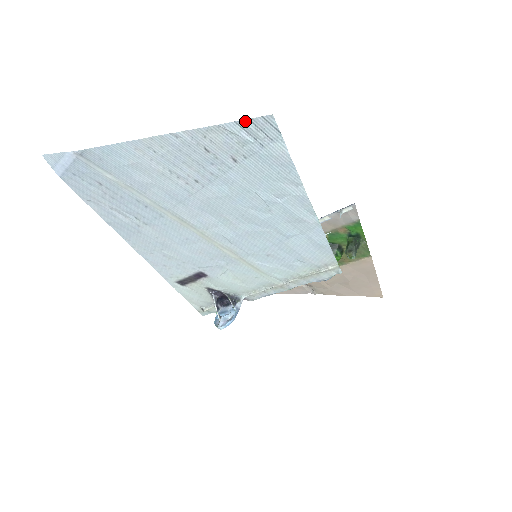
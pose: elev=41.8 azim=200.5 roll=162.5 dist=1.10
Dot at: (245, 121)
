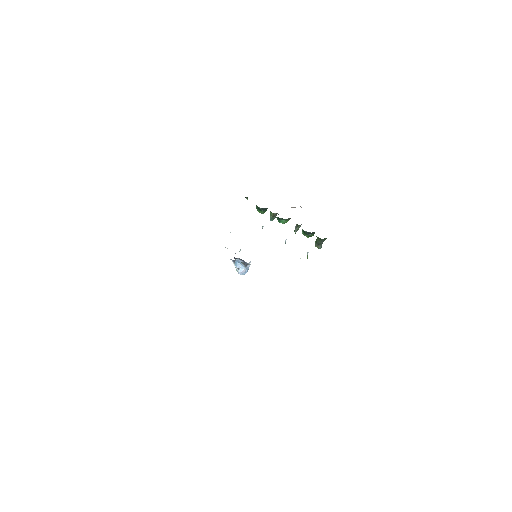
Dot at: occluded
